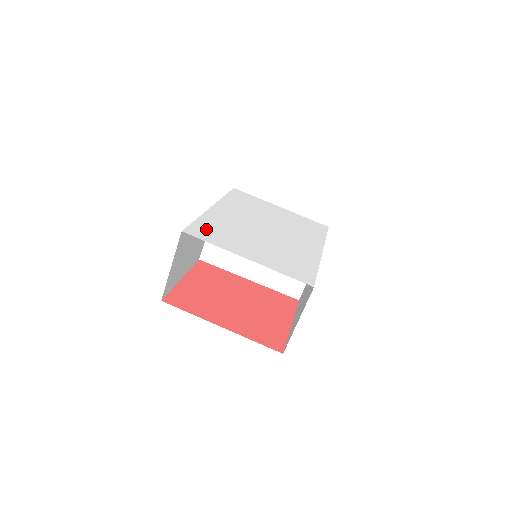
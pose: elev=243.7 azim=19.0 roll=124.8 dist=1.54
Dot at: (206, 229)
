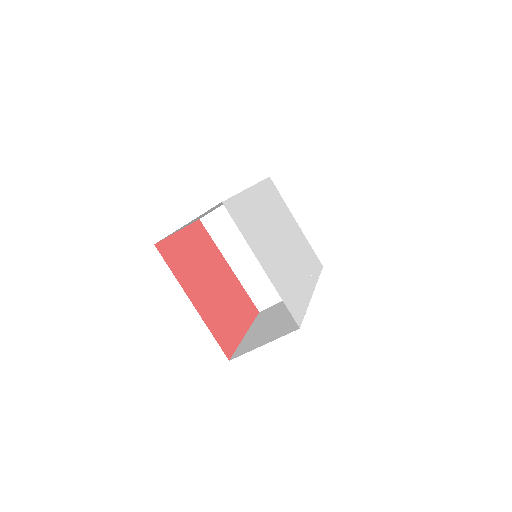
Dot at: (240, 212)
